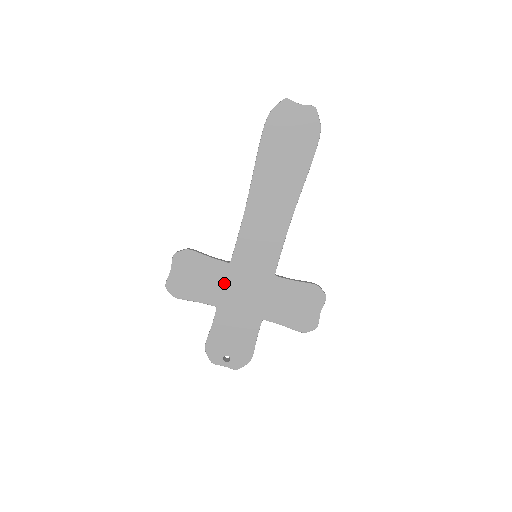
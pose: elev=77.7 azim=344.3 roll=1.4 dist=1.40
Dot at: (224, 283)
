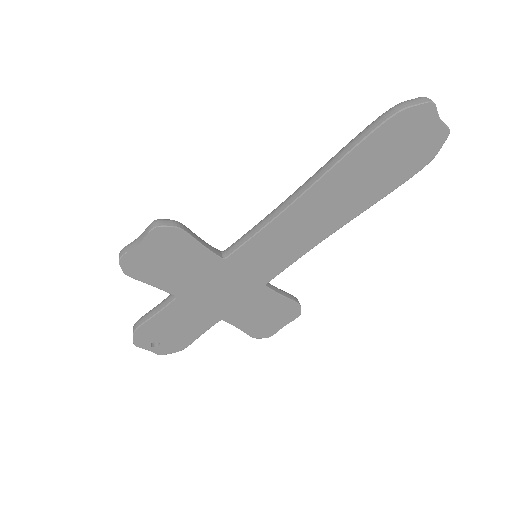
Dot at: (202, 277)
